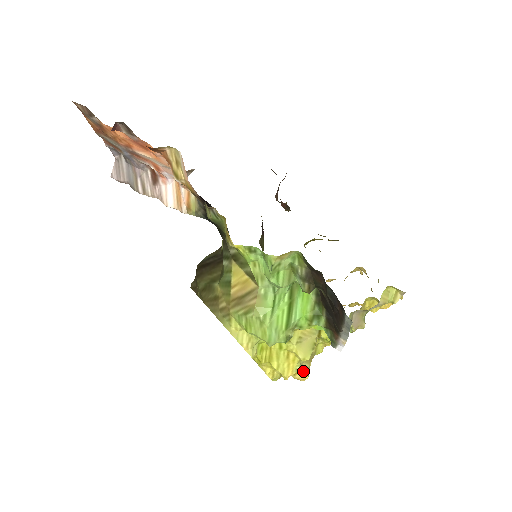
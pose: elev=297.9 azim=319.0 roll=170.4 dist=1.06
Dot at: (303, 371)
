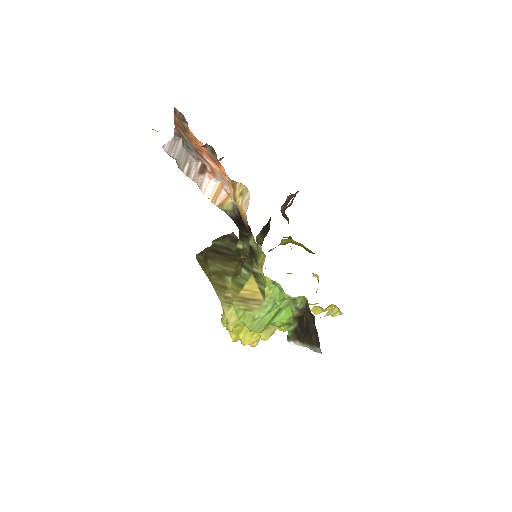
Dot at: (256, 342)
